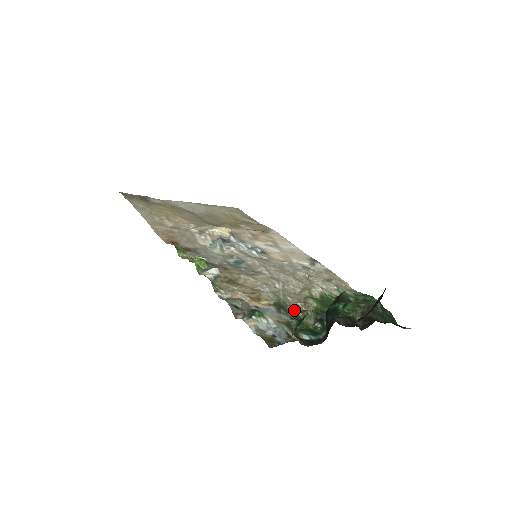
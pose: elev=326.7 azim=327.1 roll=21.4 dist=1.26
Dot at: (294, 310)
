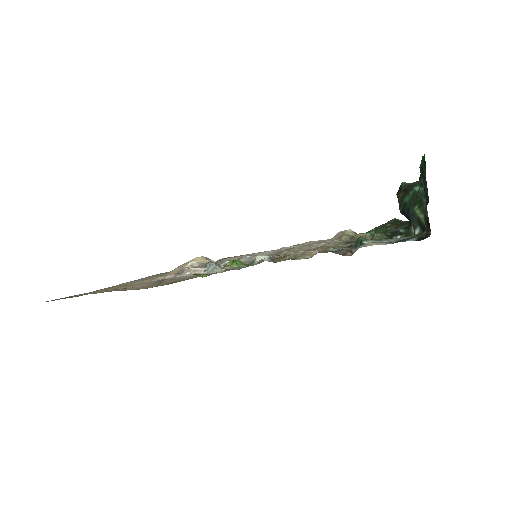
Dot at: occluded
